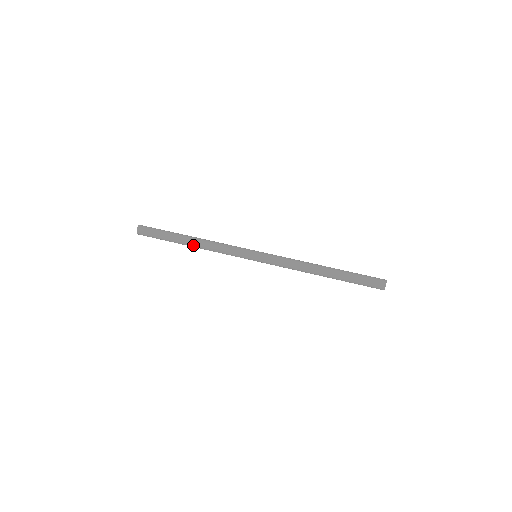
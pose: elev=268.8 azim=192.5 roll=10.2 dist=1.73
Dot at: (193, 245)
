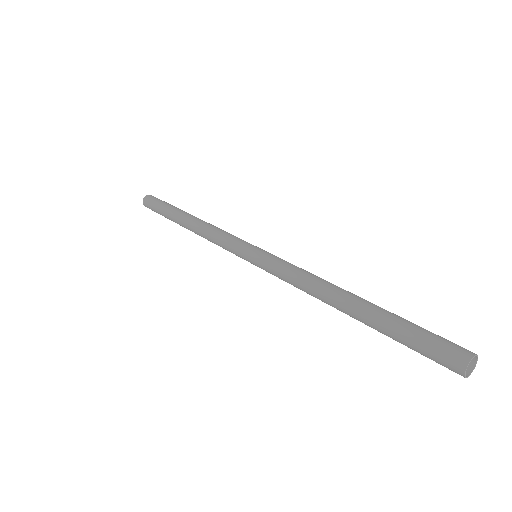
Dot at: (188, 221)
